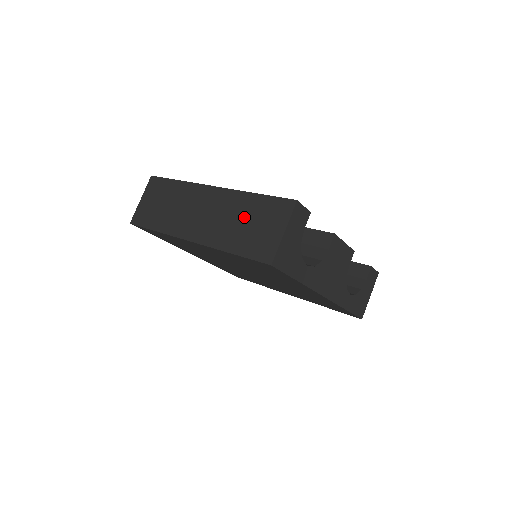
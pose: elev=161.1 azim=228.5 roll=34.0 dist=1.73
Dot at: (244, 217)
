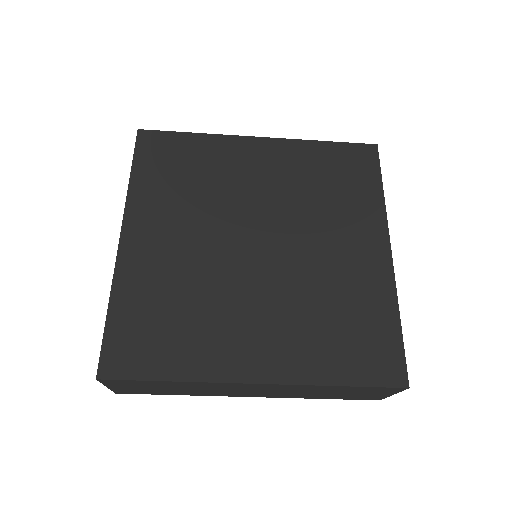
Dot at: occluded
